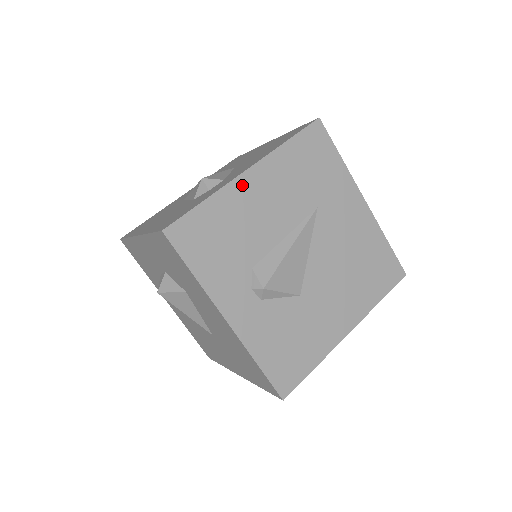
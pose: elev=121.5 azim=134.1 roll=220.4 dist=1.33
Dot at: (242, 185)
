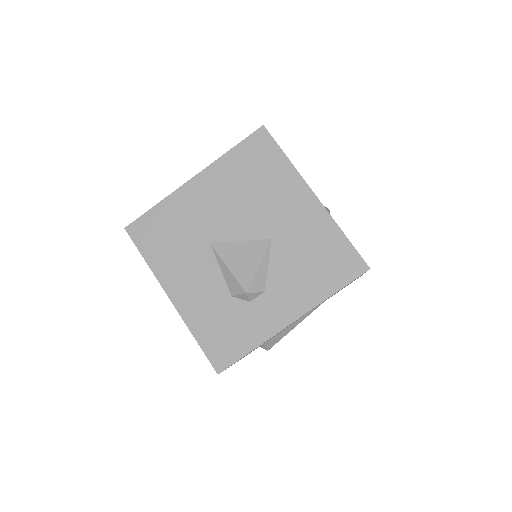
Dot at: occluded
